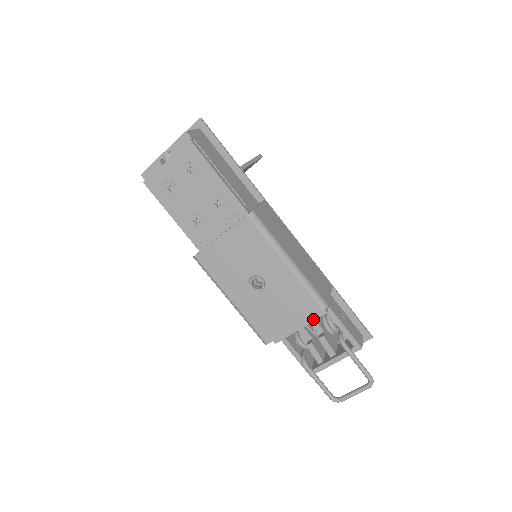
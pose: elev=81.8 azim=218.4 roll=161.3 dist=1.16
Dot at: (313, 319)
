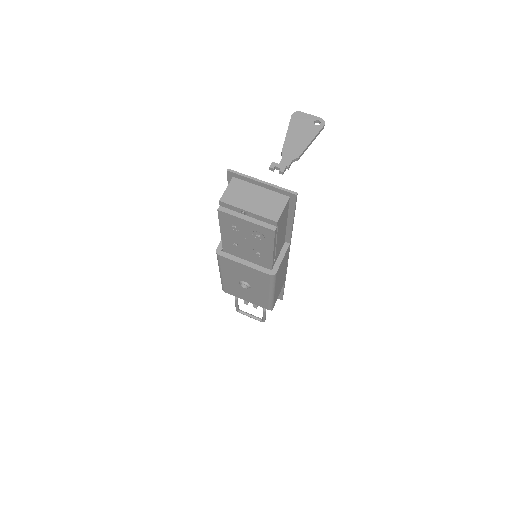
Dot at: occluded
